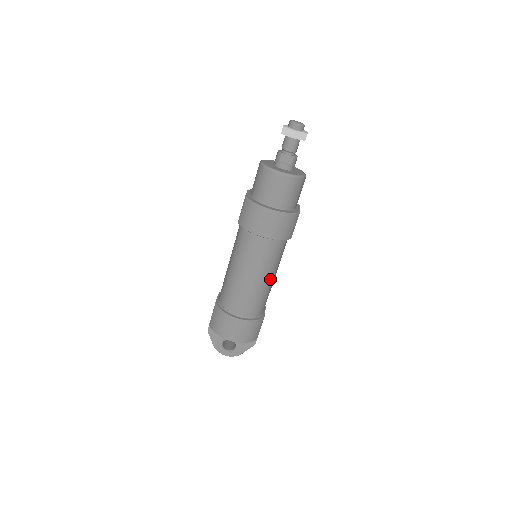
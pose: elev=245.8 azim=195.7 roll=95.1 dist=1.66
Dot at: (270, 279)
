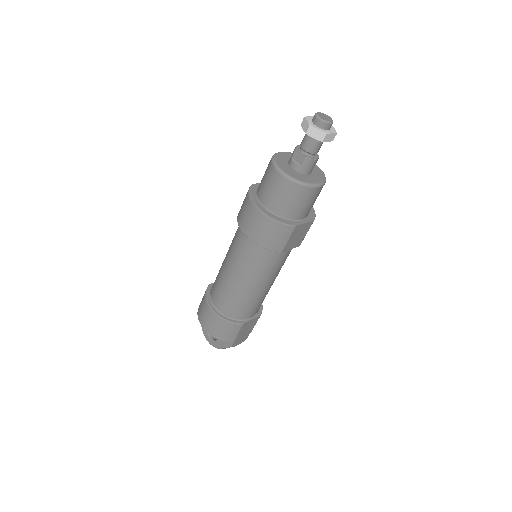
Dot at: (253, 286)
